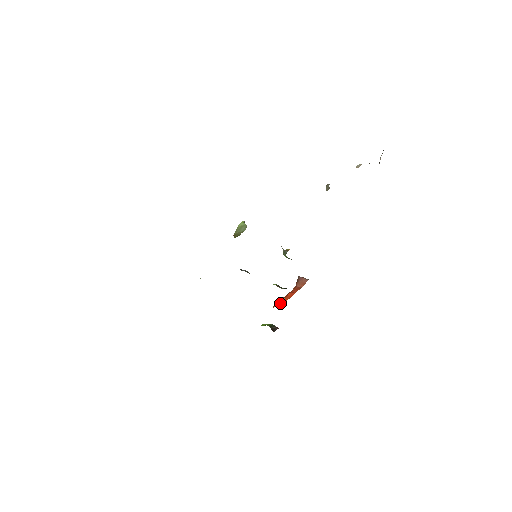
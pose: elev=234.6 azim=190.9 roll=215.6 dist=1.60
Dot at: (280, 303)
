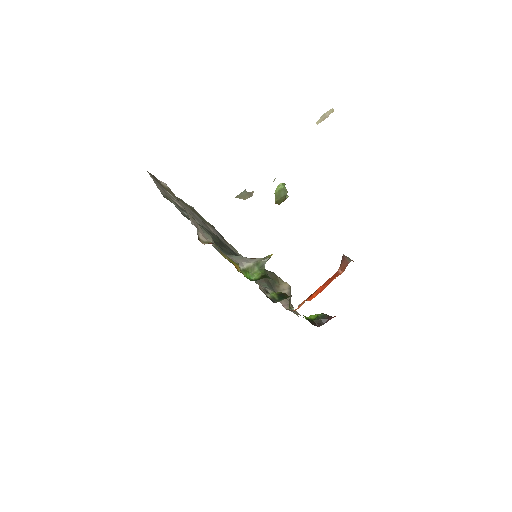
Dot at: occluded
